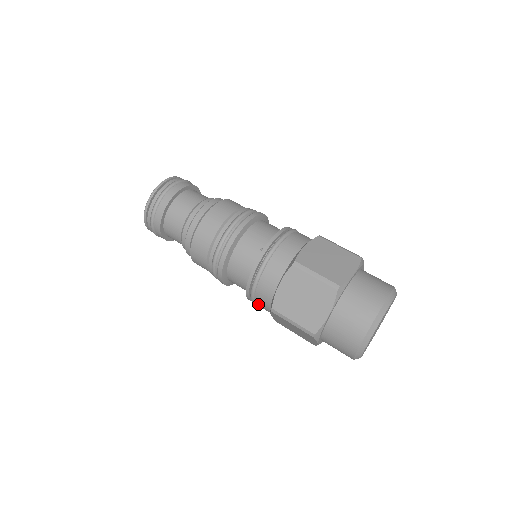
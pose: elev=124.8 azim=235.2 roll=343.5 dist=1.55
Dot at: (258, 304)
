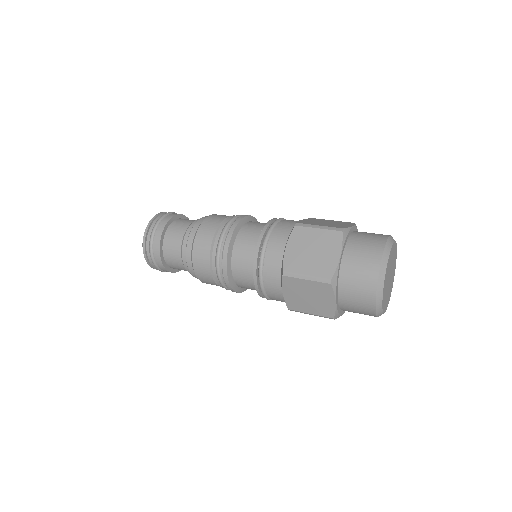
Dot at: (267, 285)
